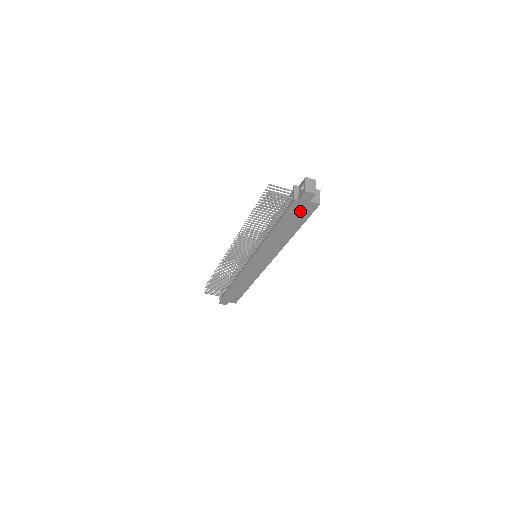
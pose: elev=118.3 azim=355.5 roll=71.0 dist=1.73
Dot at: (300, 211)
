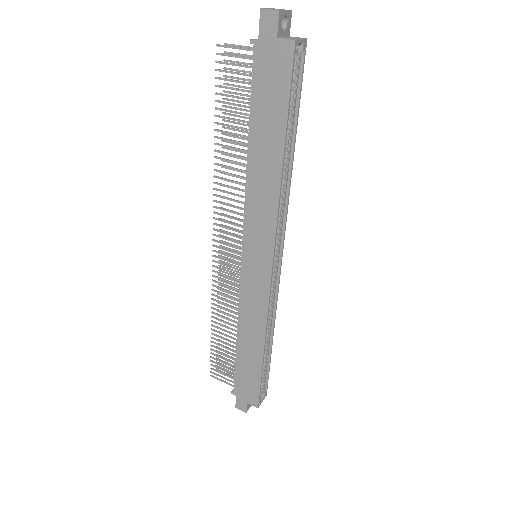
Dot at: (271, 76)
